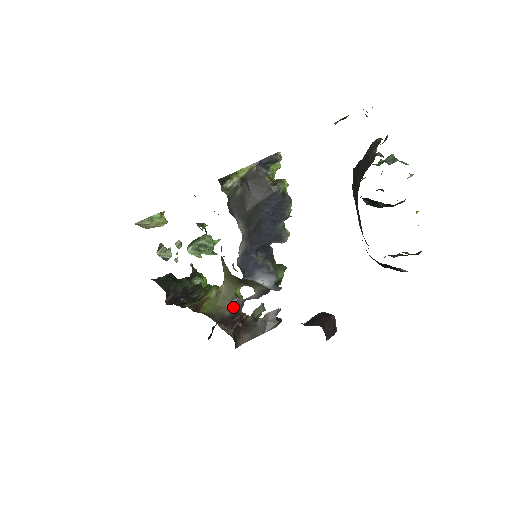
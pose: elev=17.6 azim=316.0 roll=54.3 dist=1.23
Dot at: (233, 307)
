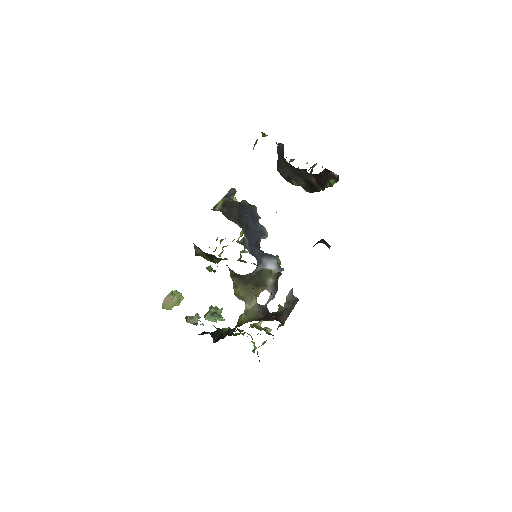
Dot at: (262, 312)
